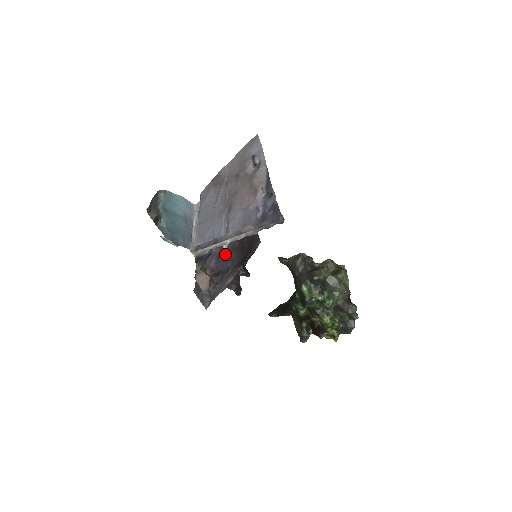
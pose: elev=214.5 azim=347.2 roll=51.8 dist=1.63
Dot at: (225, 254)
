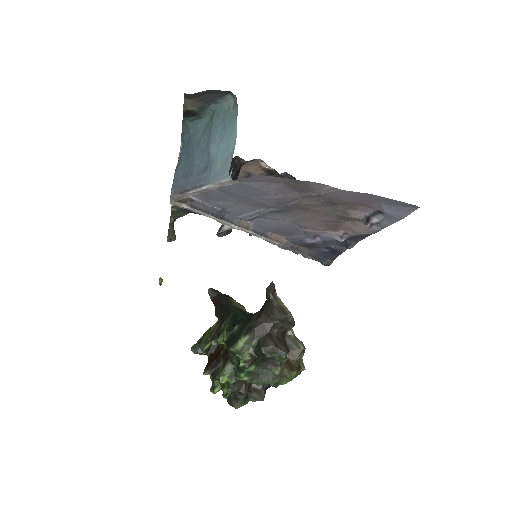
Dot at: occluded
